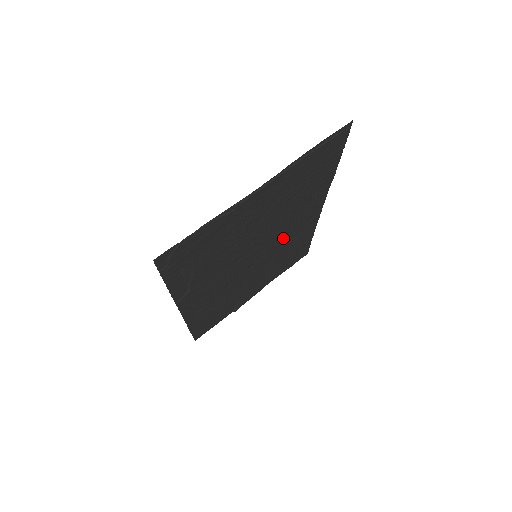
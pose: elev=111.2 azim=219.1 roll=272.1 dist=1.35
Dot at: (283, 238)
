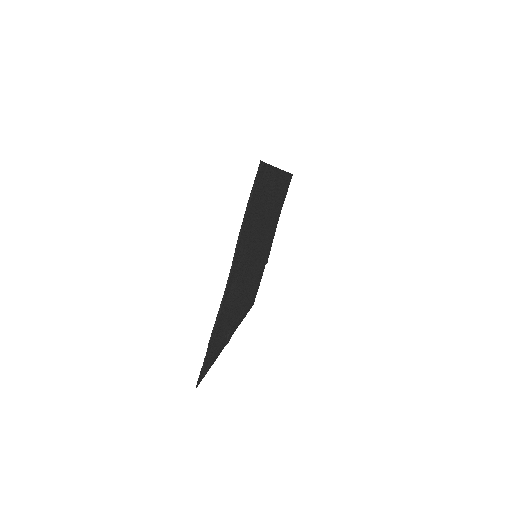
Dot at: (266, 221)
